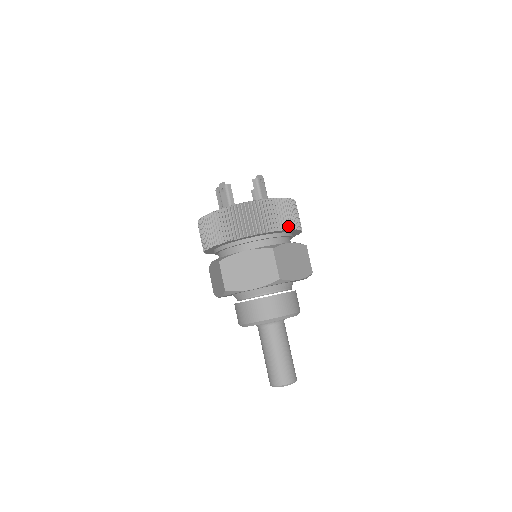
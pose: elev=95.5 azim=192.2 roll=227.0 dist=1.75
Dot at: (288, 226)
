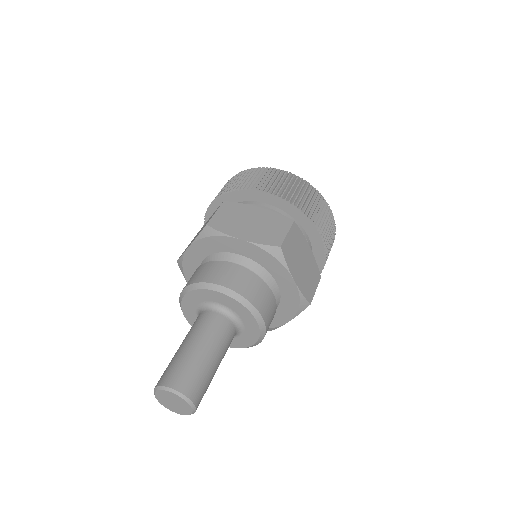
Dot at: (264, 189)
